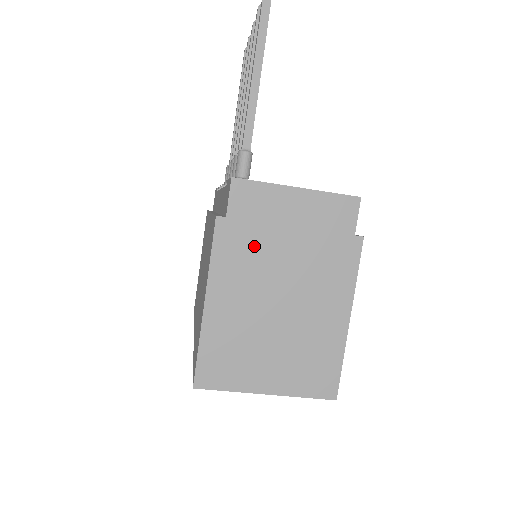
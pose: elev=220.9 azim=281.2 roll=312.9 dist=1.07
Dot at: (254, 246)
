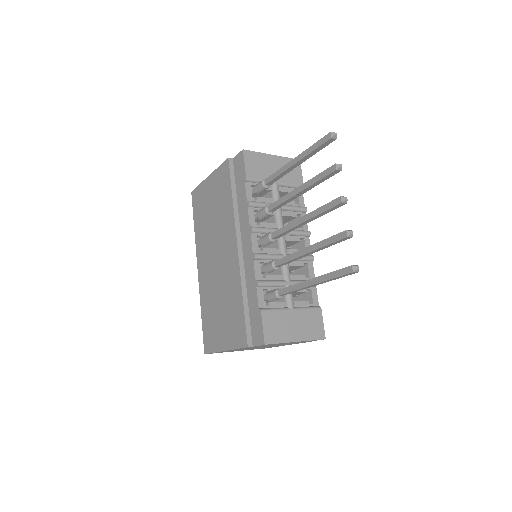
Dot at: (260, 346)
